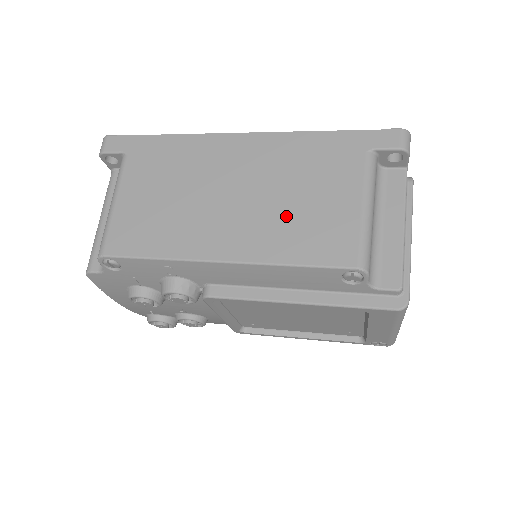
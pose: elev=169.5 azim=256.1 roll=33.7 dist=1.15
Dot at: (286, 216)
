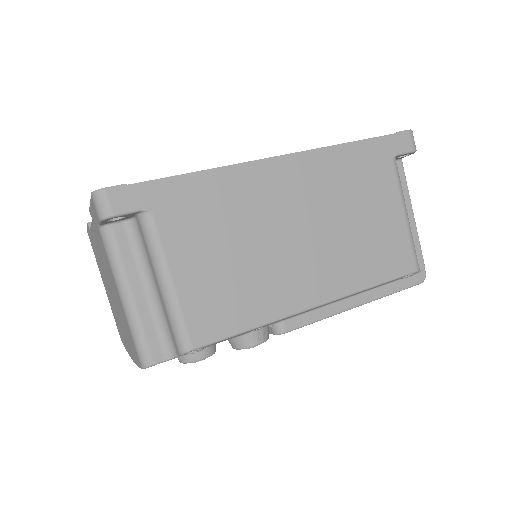
Dot at: (354, 242)
